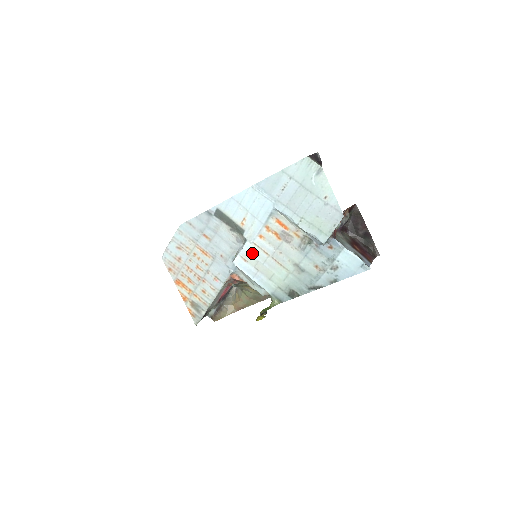
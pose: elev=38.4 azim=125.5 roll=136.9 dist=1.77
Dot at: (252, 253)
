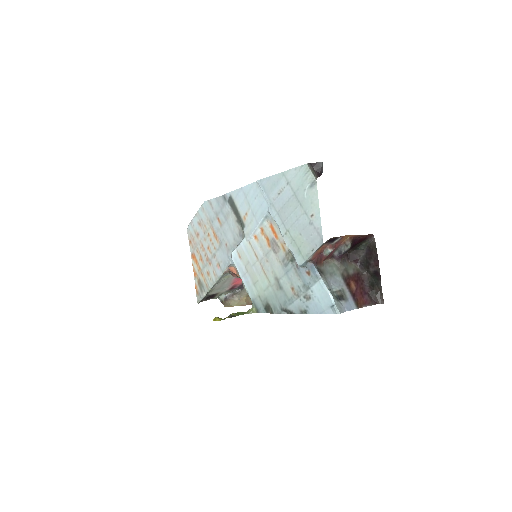
Dot at: (246, 251)
